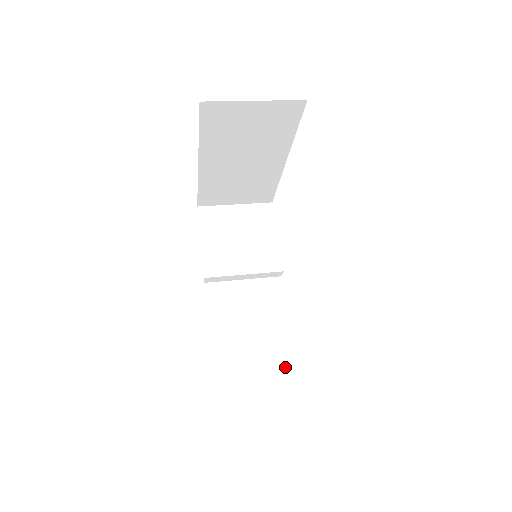
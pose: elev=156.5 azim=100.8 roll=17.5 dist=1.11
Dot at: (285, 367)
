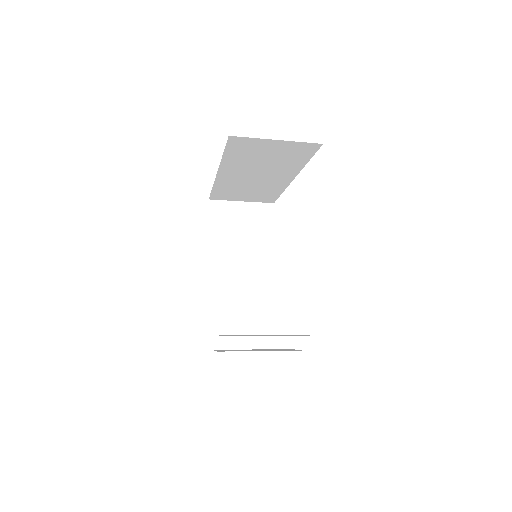
Dot at: occluded
